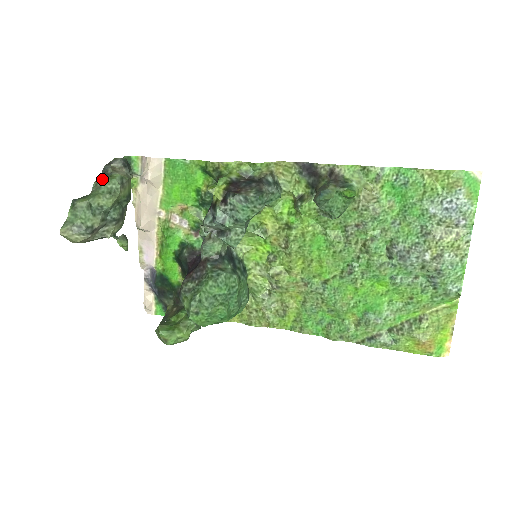
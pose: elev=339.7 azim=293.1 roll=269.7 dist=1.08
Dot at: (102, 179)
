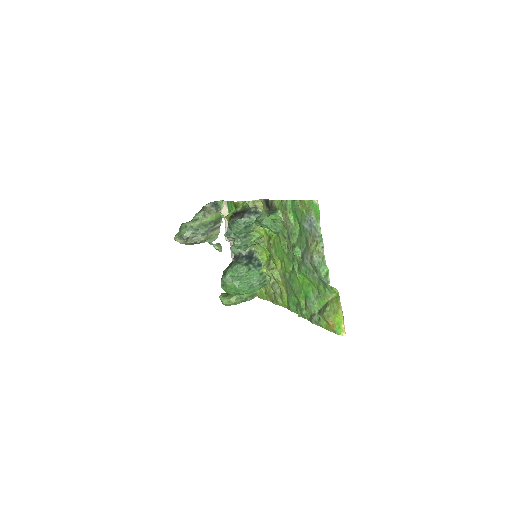
Dot at: occluded
